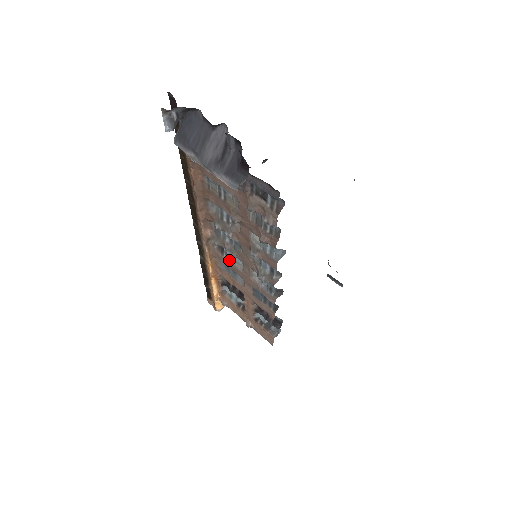
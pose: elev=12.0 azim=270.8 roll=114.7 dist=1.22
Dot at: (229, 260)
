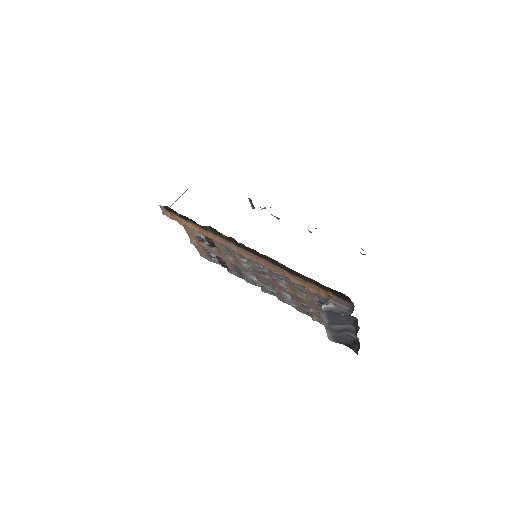
Dot at: (239, 256)
